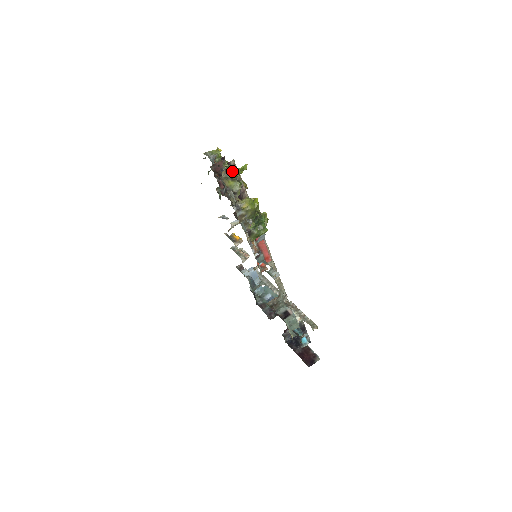
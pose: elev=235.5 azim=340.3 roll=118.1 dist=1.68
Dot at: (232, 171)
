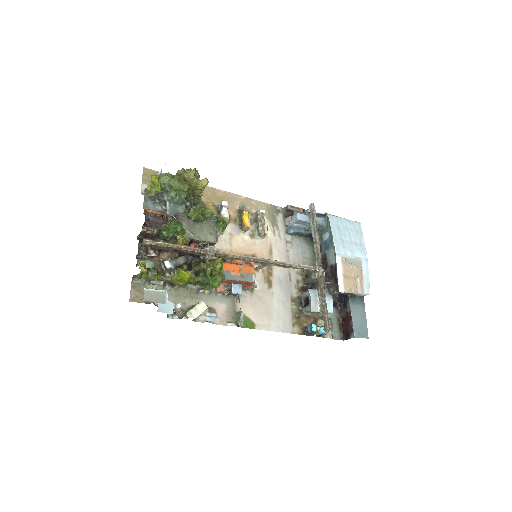
Dot at: occluded
